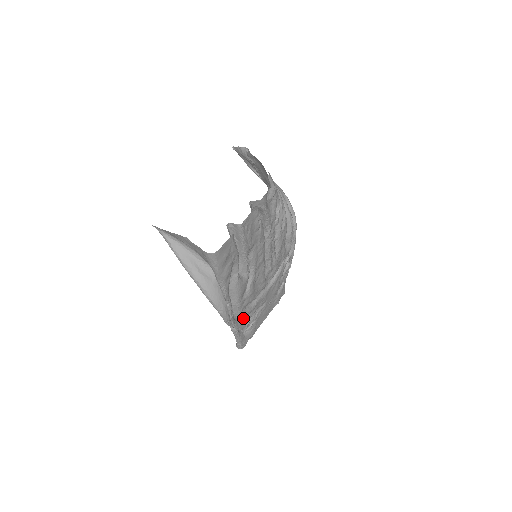
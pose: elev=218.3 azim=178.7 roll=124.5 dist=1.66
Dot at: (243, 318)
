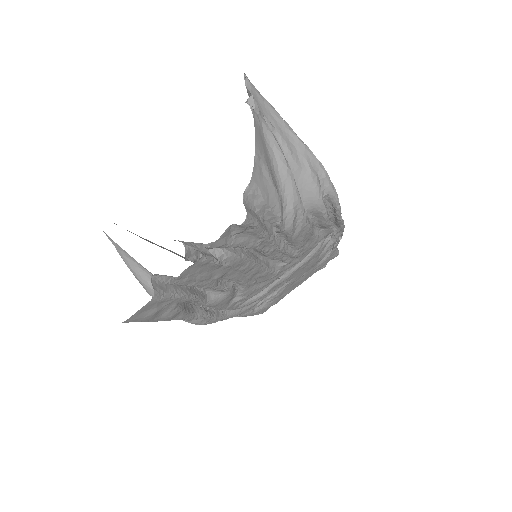
Dot at: occluded
